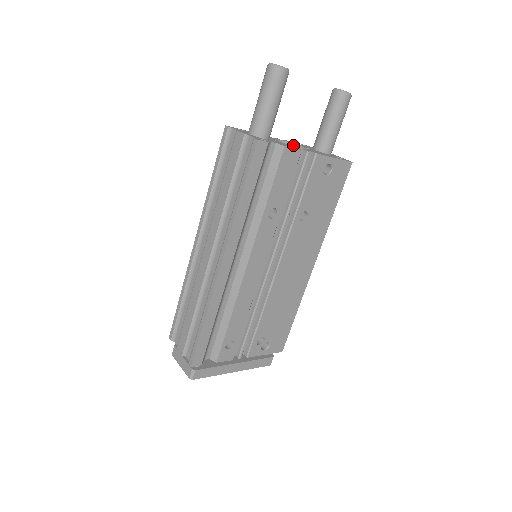
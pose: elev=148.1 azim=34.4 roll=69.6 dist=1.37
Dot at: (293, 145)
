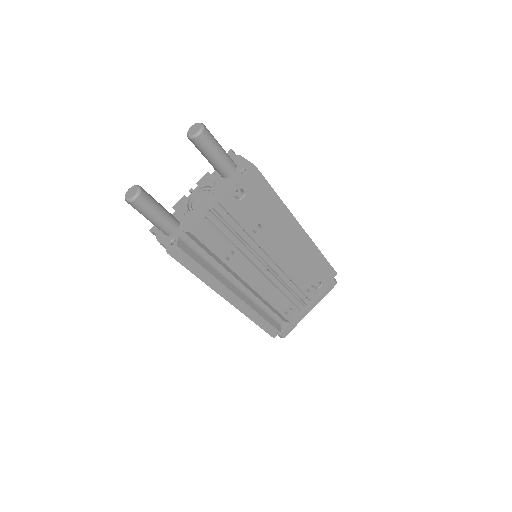
Dot at: (204, 187)
